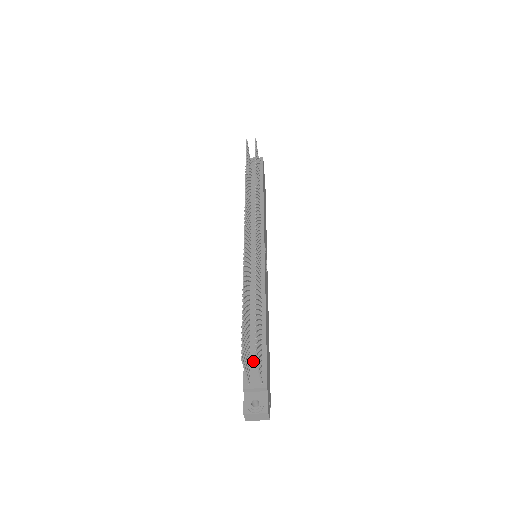
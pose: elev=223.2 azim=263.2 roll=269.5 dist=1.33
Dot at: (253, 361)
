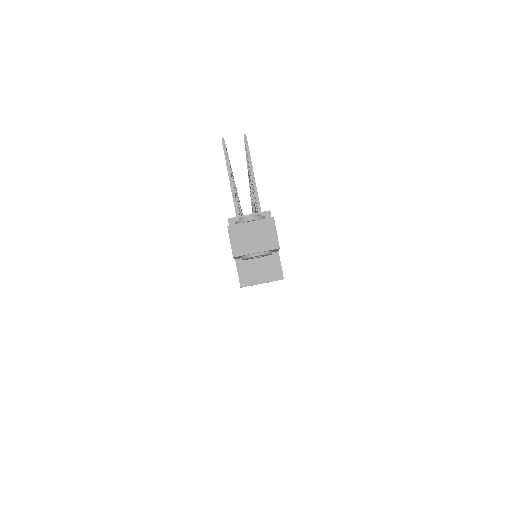
Dot at: occluded
